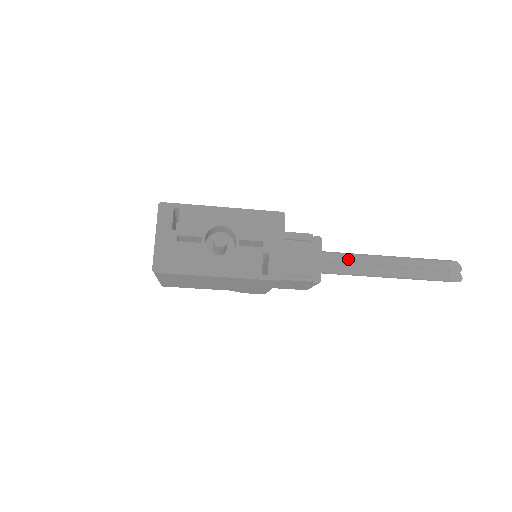
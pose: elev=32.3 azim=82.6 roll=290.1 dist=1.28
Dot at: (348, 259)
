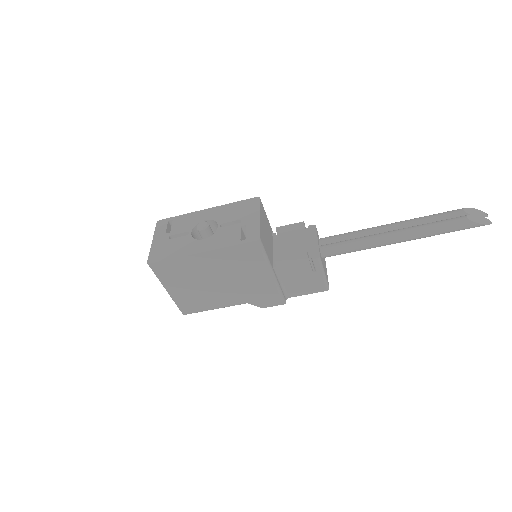
Dot at: (348, 235)
